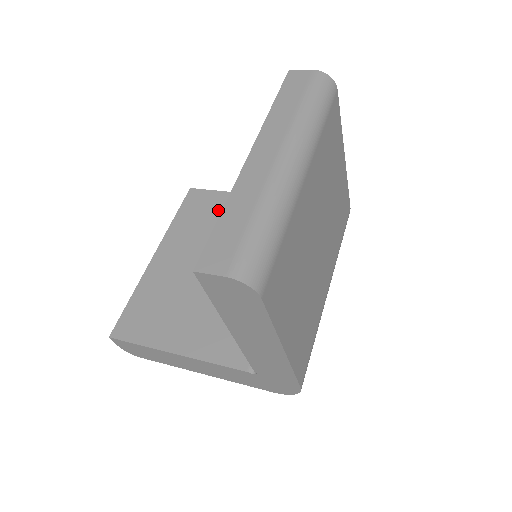
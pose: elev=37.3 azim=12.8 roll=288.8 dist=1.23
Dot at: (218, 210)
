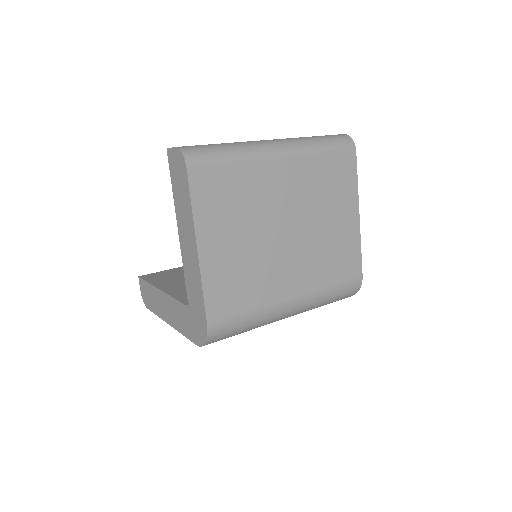
Dot at: occluded
